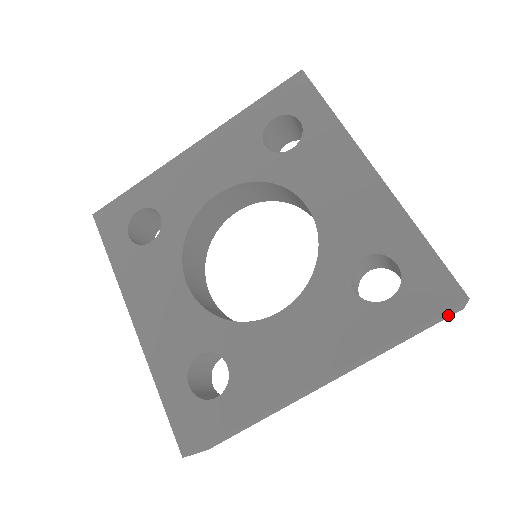
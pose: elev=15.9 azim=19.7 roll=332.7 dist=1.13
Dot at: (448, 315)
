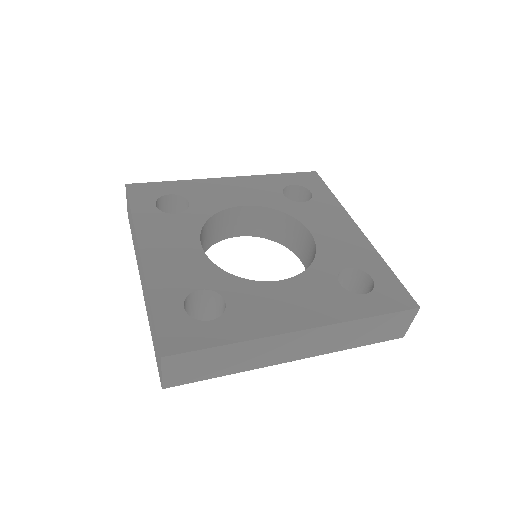
Dot at: (396, 331)
